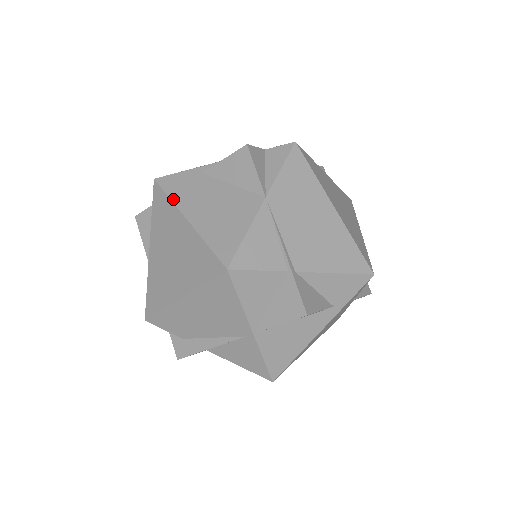
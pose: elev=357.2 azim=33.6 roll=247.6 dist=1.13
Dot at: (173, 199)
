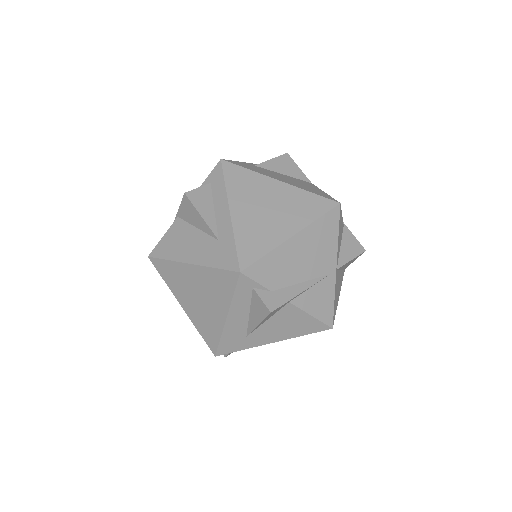
Dot at: (254, 171)
